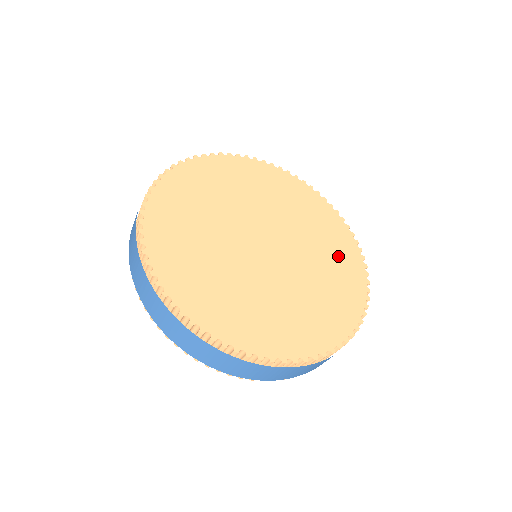
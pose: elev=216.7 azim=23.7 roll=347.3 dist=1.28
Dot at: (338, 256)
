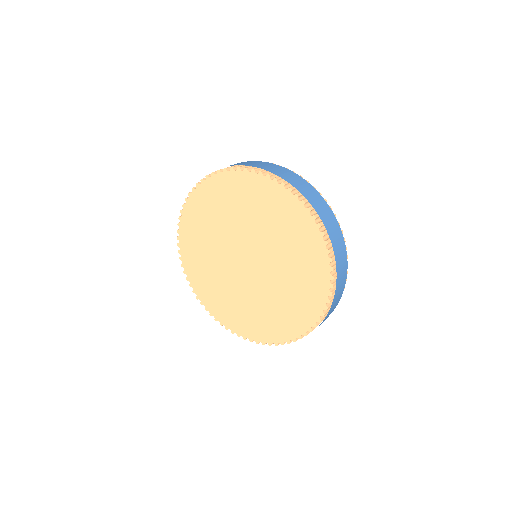
Dot at: (304, 286)
